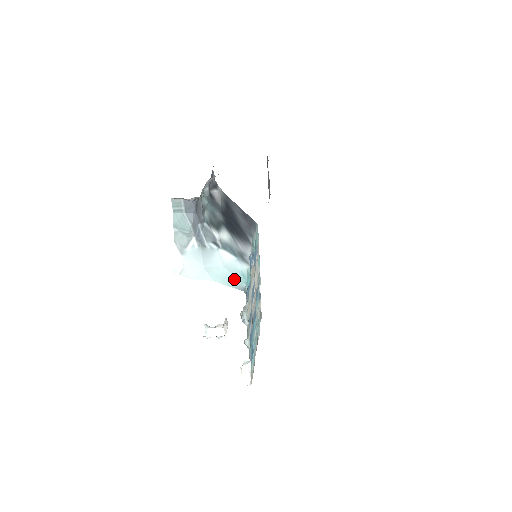
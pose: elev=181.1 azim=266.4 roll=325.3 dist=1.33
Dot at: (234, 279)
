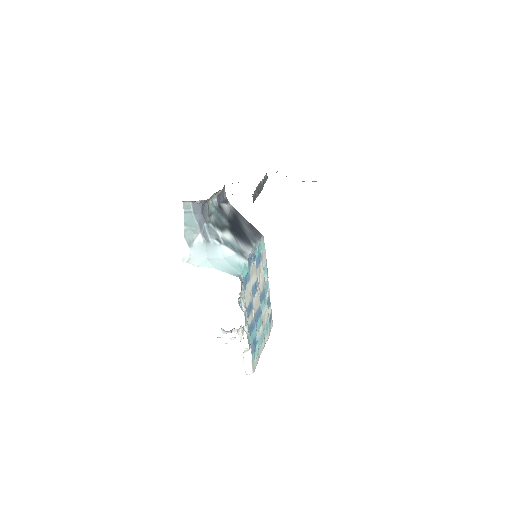
Dot at: (231, 268)
